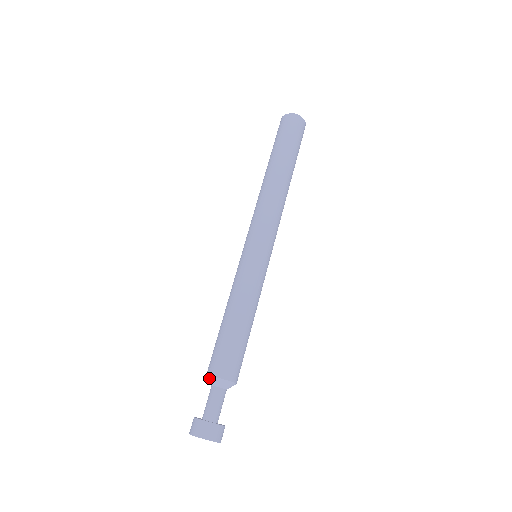
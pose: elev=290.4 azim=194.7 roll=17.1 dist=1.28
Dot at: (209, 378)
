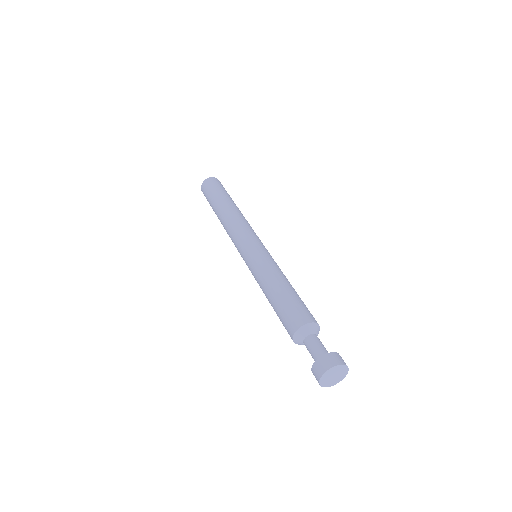
Dot at: (296, 337)
